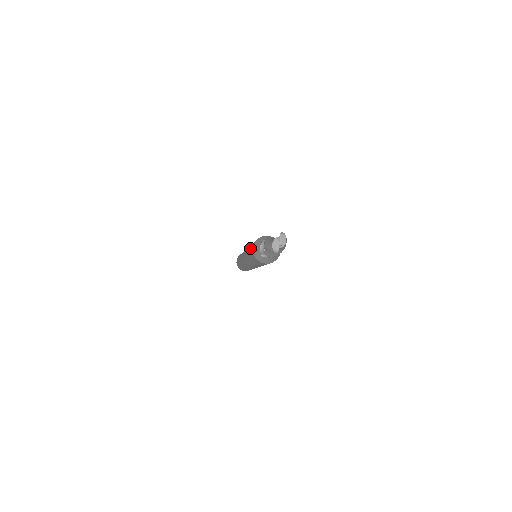
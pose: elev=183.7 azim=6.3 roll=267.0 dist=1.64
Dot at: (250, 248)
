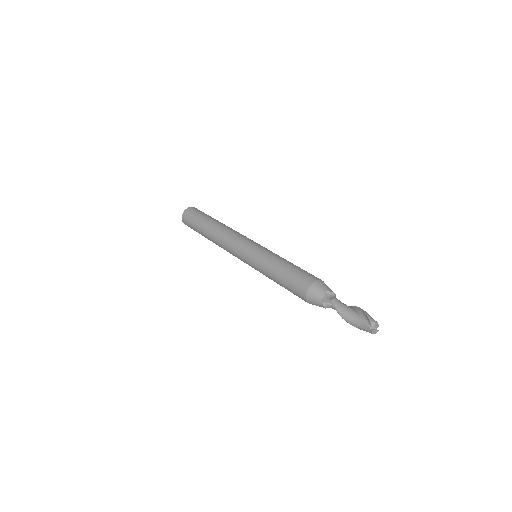
Dot at: occluded
